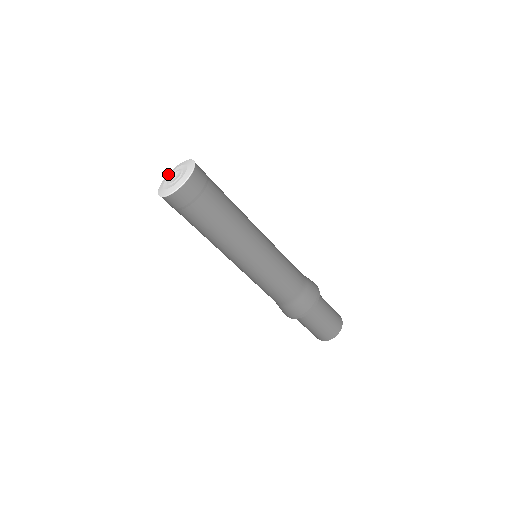
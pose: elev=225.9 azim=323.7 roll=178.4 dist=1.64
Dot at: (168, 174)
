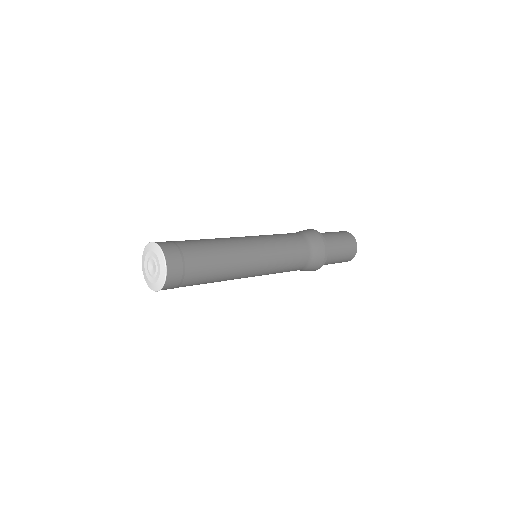
Dot at: (143, 257)
